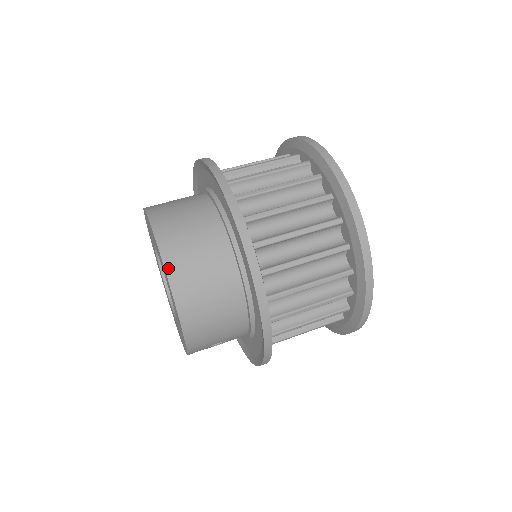
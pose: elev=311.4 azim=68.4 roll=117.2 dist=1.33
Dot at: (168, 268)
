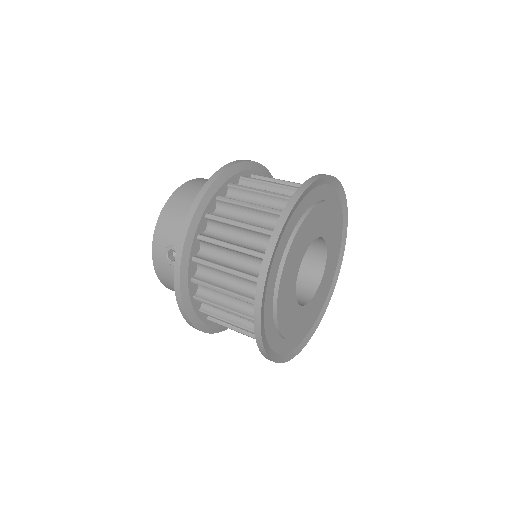
Dot at: (195, 179)
